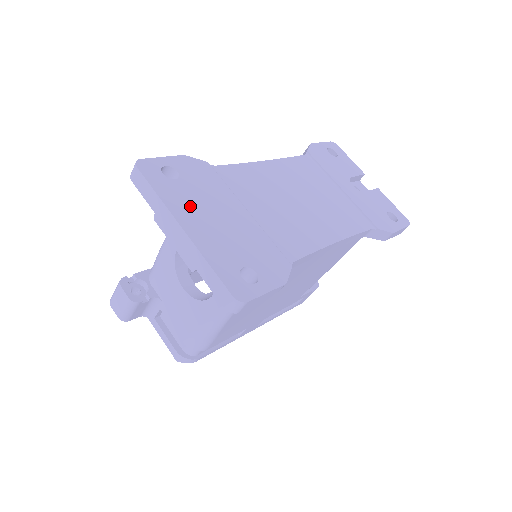
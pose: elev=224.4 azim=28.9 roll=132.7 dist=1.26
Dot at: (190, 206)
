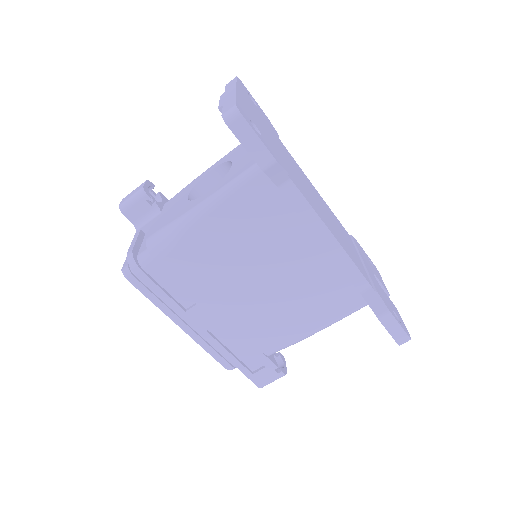
Dot at: (250, 103)
